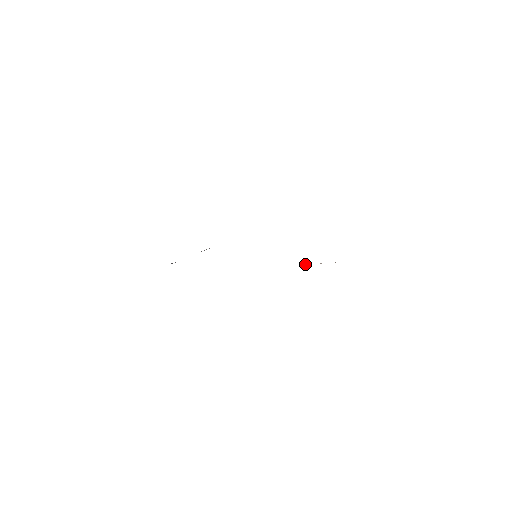
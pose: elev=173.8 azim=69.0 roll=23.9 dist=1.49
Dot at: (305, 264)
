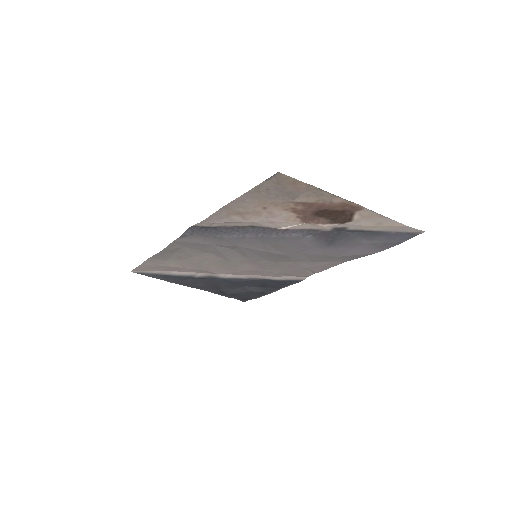
Dot at: (277, 228)
